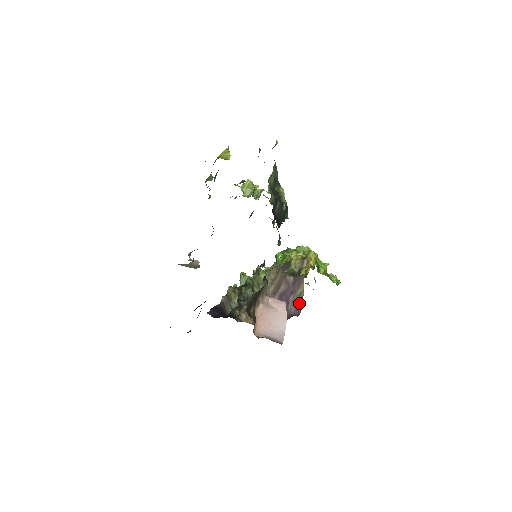
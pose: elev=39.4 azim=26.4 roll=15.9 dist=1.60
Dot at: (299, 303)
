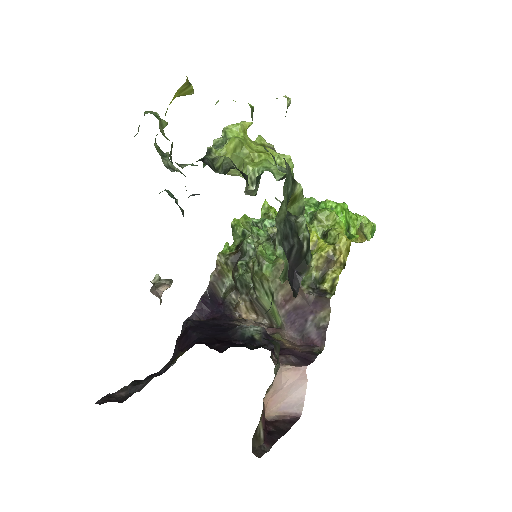
Dot at: (322, 334)
